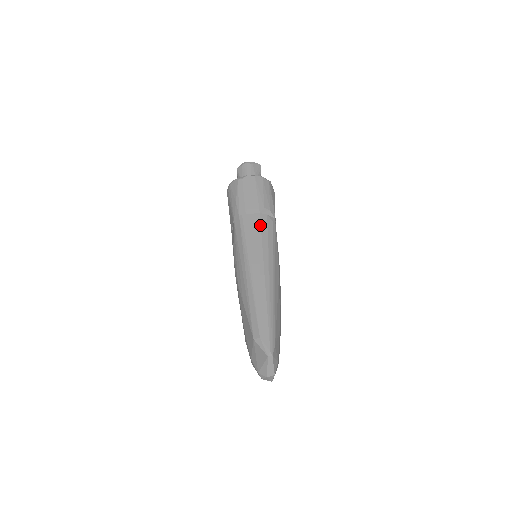
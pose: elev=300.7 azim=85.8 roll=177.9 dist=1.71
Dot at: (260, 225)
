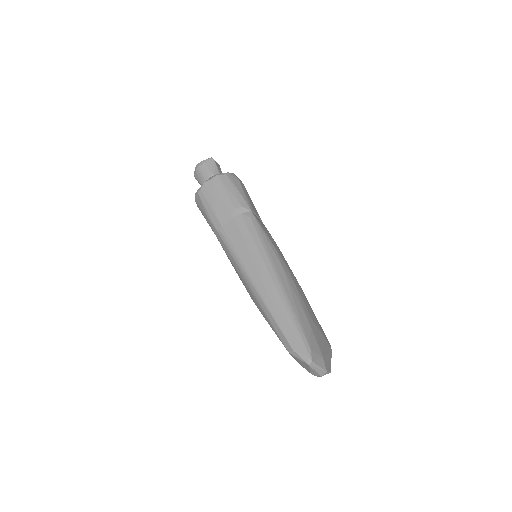
Dot at: (239, 230)
